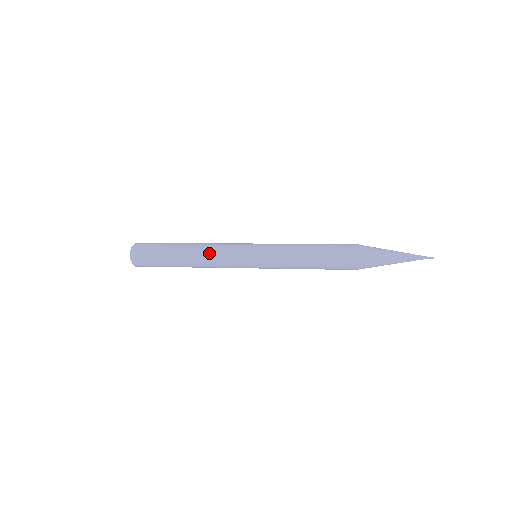
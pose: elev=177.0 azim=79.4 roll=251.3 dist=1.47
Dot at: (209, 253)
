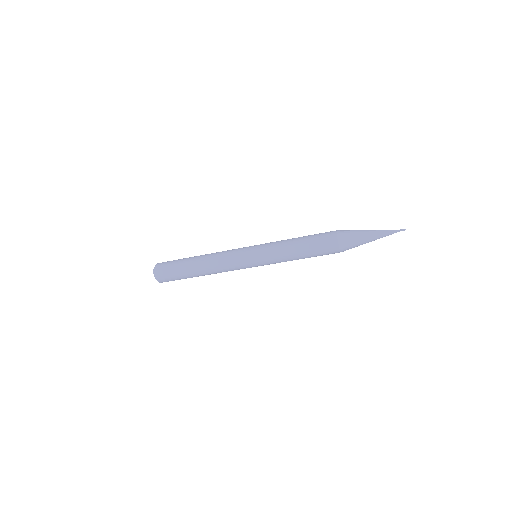
Dot at: (216, 262)
